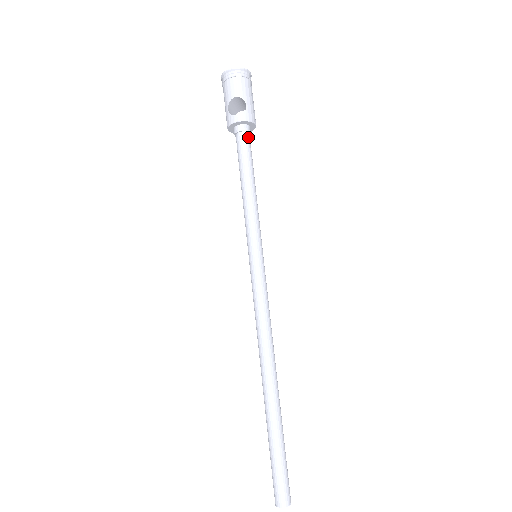
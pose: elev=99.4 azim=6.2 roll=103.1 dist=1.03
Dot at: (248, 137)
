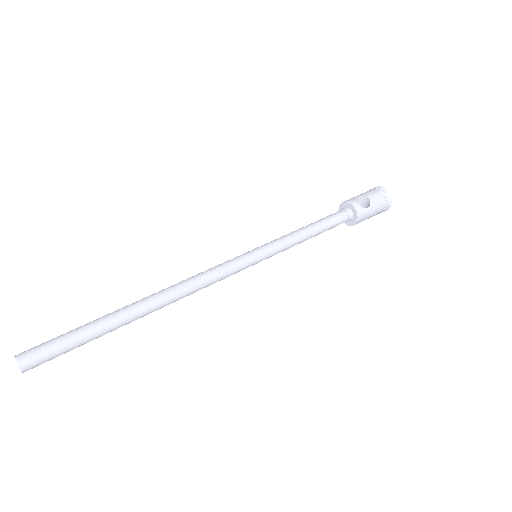
Dot at: (345, 219)
